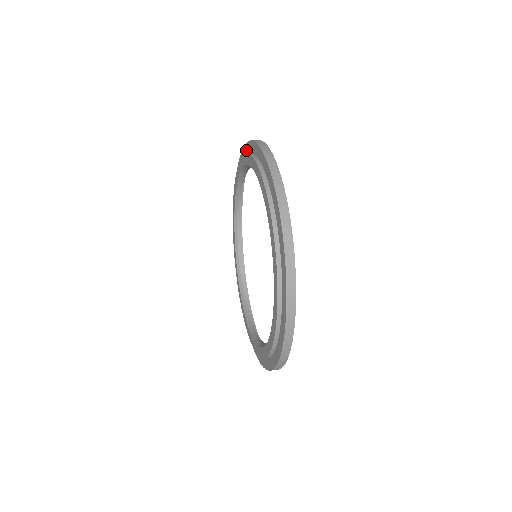
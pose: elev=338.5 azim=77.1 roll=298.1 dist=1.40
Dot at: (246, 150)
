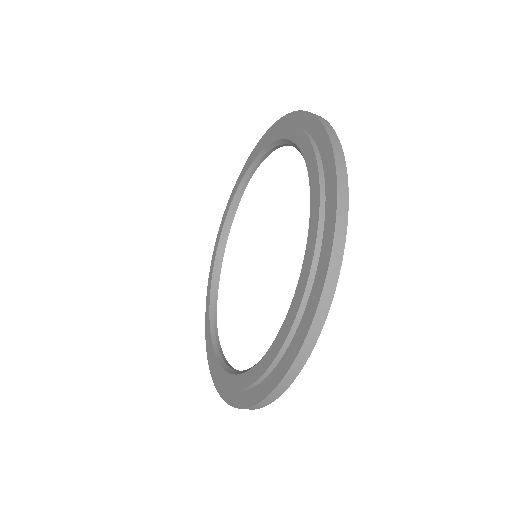
Dot at: occluded
